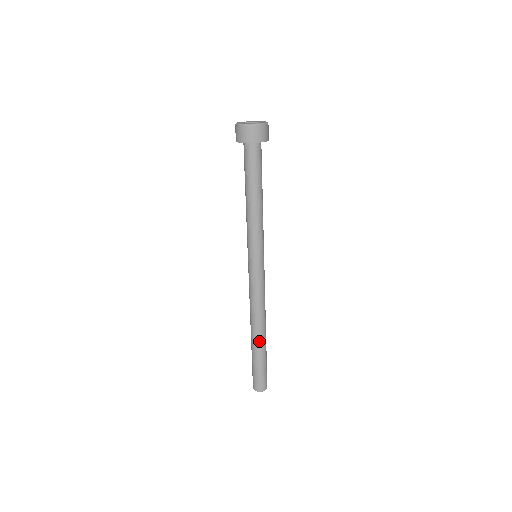
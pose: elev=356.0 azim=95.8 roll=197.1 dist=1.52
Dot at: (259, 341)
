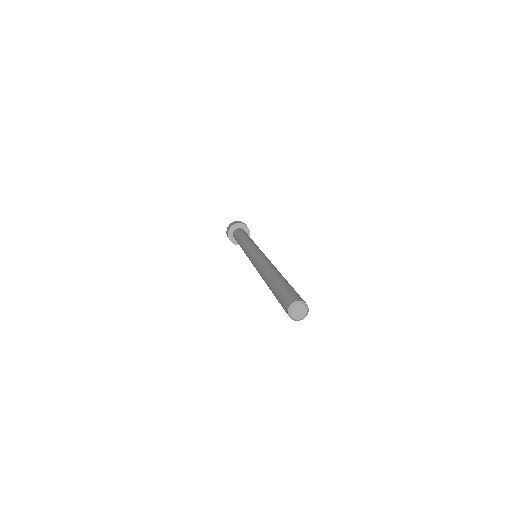
Dot at: (282, 276)
